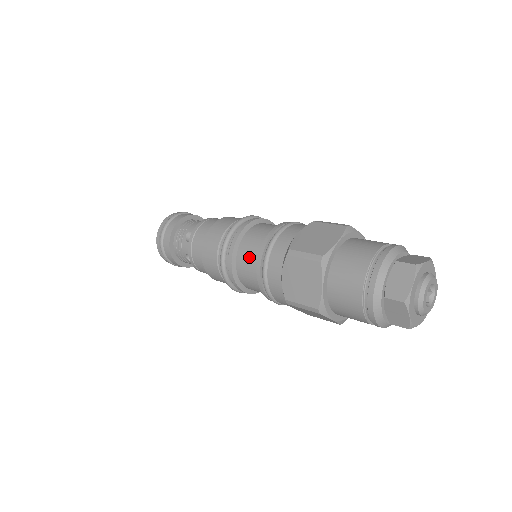
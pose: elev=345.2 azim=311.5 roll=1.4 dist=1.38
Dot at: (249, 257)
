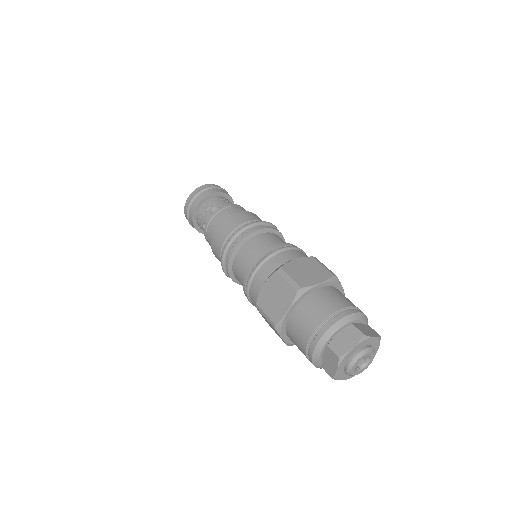
Dot at: (240, 281)
